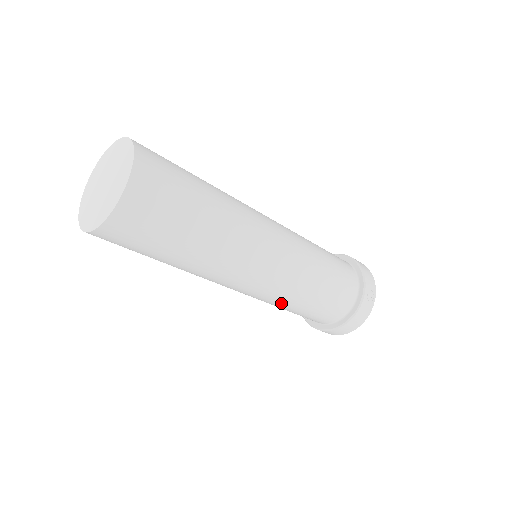
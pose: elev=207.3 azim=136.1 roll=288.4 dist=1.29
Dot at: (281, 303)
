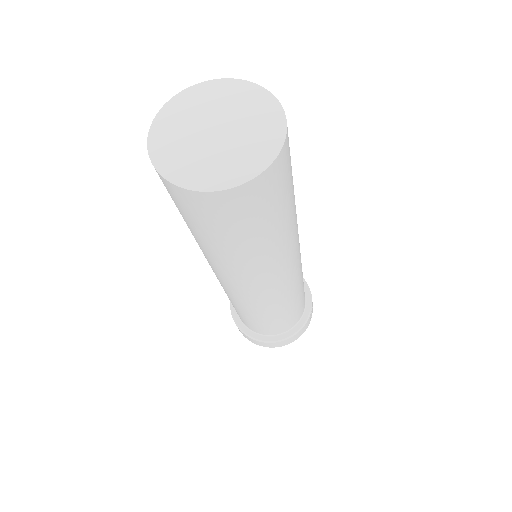
Dot at: (264, 311)
